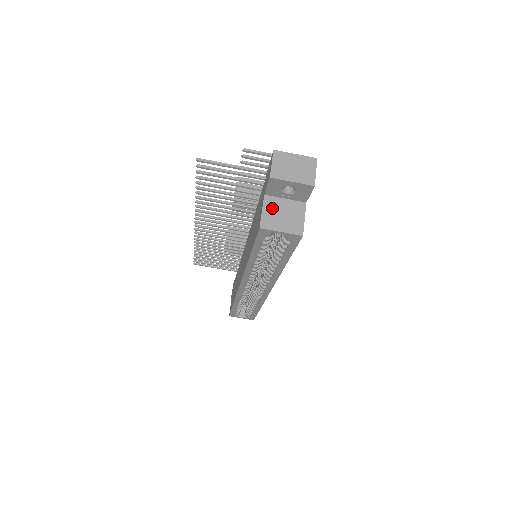
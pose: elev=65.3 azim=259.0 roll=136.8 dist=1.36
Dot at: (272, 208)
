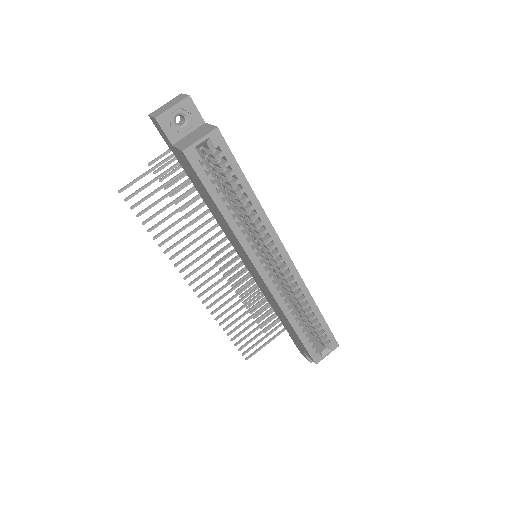
Dot at: (183, 142)
